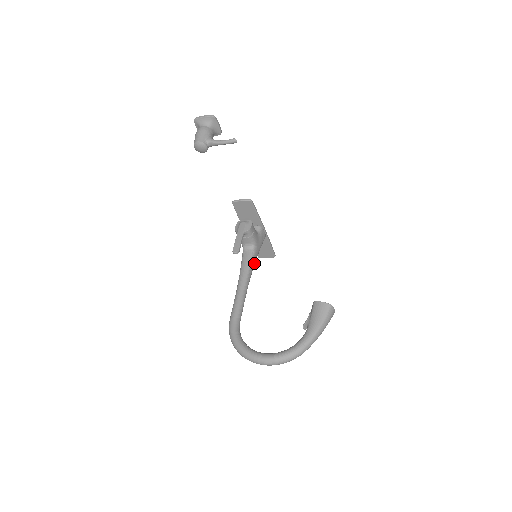
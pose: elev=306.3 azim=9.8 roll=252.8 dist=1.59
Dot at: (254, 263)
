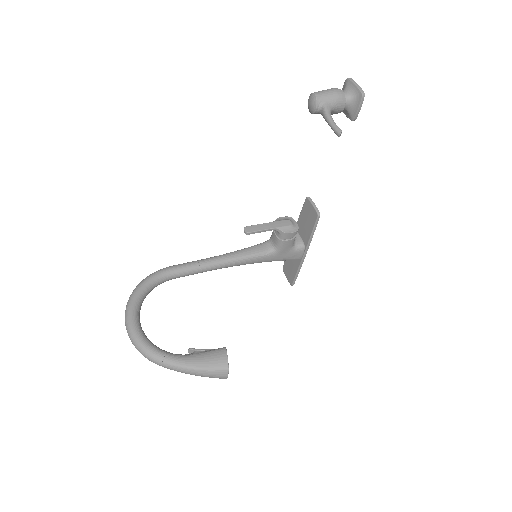
Dot at: (256, 261)
